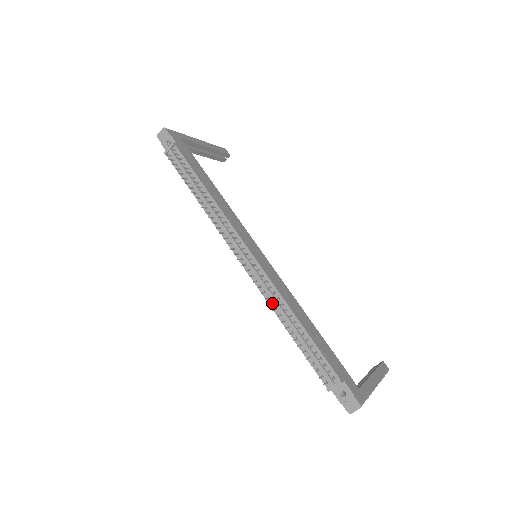
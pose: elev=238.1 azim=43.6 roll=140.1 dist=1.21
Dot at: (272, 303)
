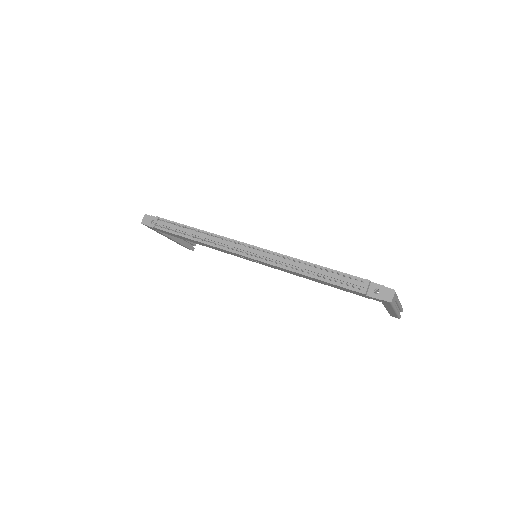
Dot at: (287, 266)
